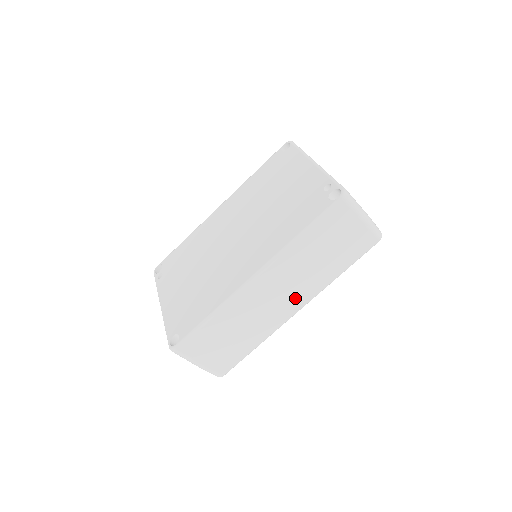
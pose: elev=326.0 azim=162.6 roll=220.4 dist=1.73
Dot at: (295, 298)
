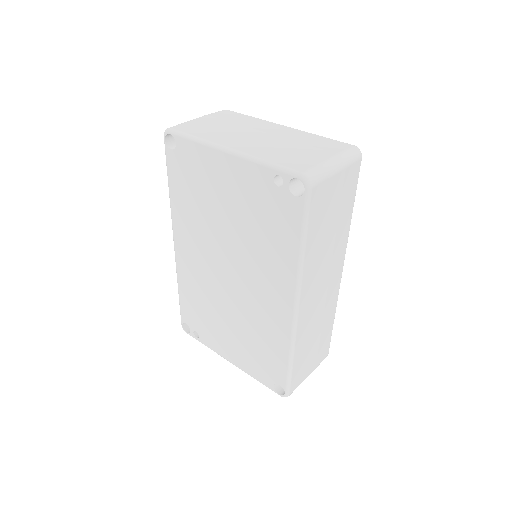
Dot at: (334, 271)
